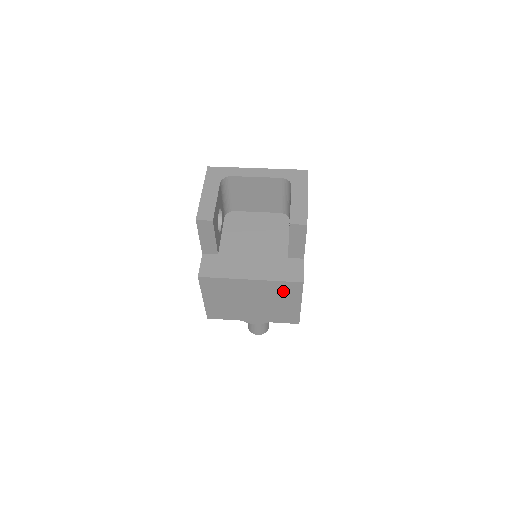
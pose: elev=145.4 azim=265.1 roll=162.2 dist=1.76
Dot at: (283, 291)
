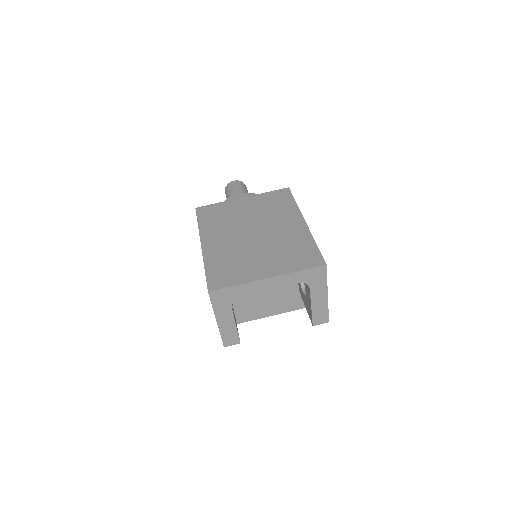
Dot at: occluded
